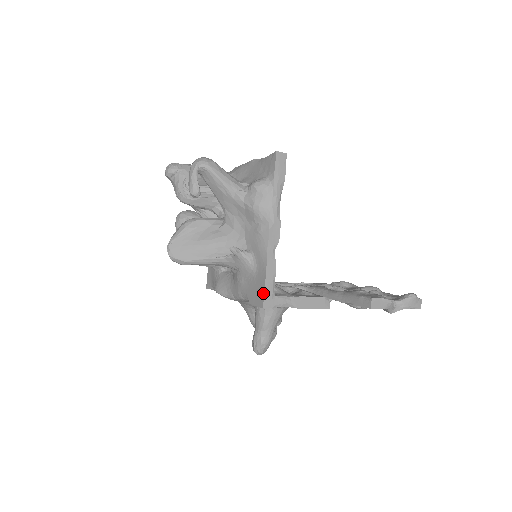
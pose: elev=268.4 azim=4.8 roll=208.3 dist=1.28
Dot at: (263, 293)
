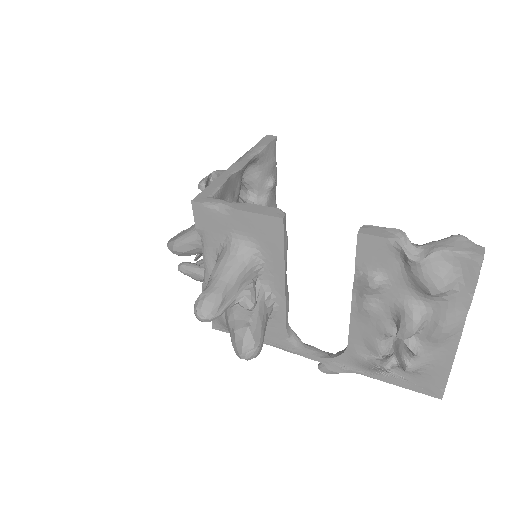
Dot at: (200, 194)
